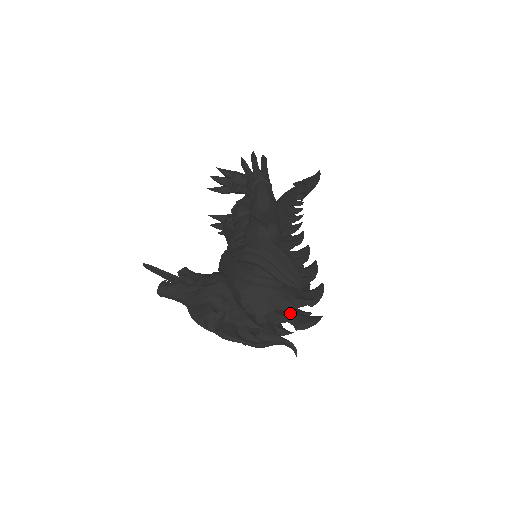
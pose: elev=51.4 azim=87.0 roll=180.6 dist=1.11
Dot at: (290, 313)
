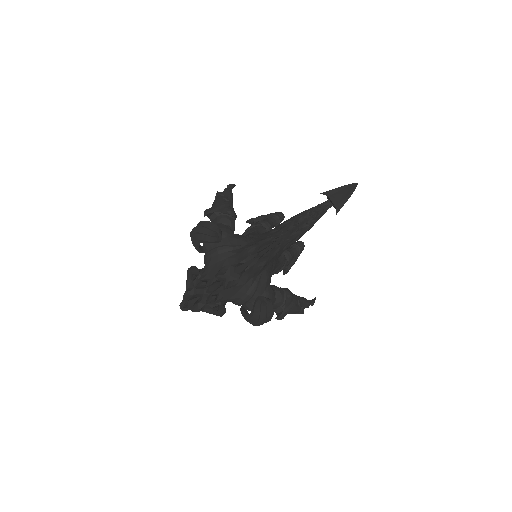
Dot at: (236, 266)
